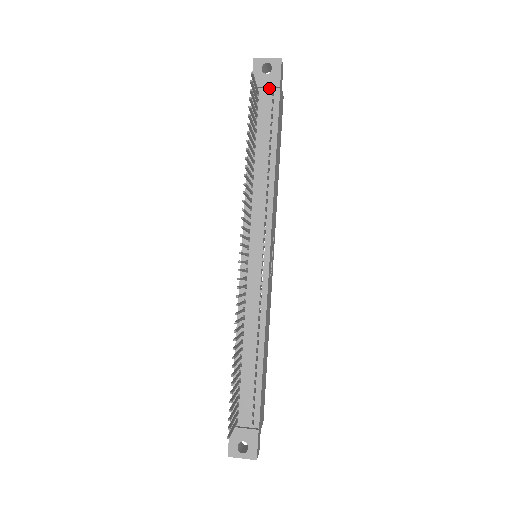
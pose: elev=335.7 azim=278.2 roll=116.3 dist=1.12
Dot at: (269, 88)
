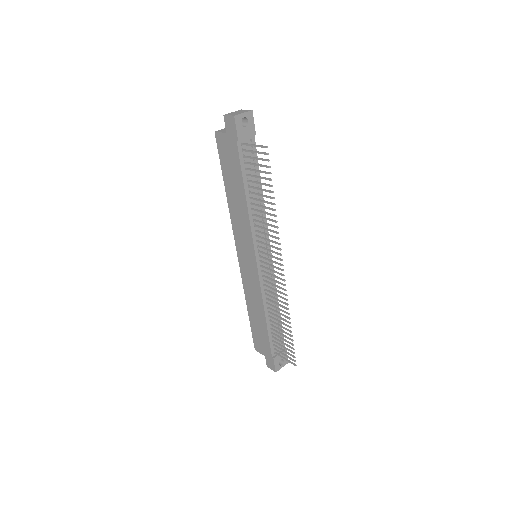
Dot at: (247, 137)
